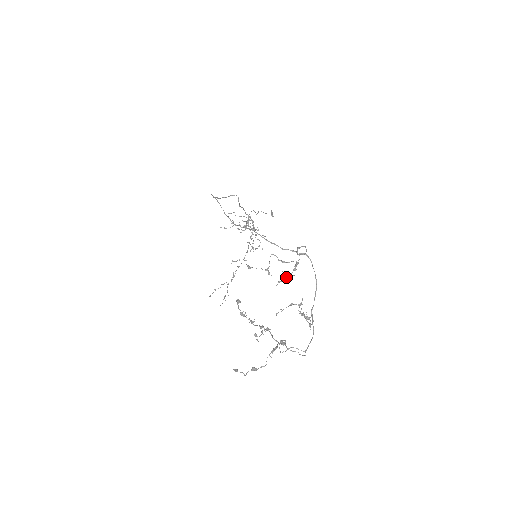
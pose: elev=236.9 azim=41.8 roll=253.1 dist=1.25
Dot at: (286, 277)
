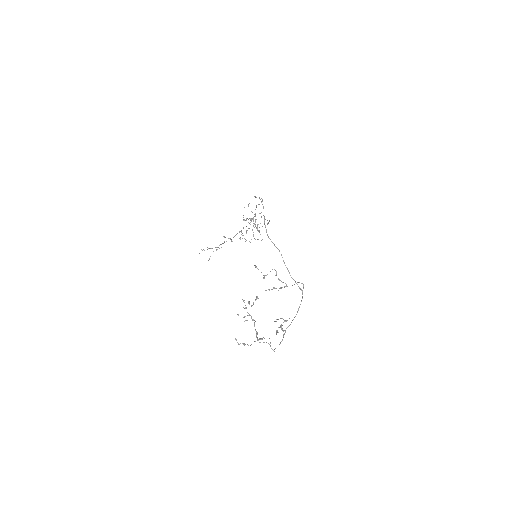
Dot at: (273, 288)
